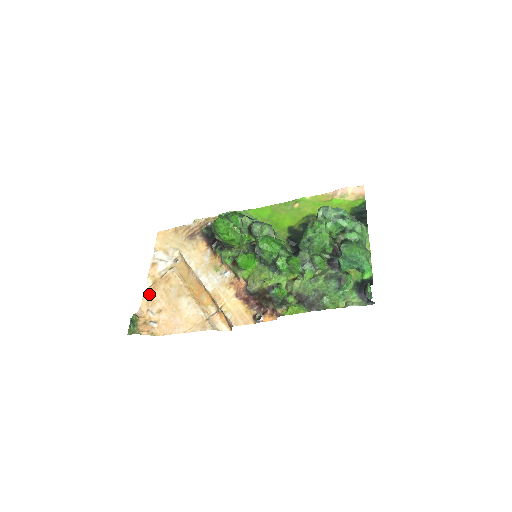
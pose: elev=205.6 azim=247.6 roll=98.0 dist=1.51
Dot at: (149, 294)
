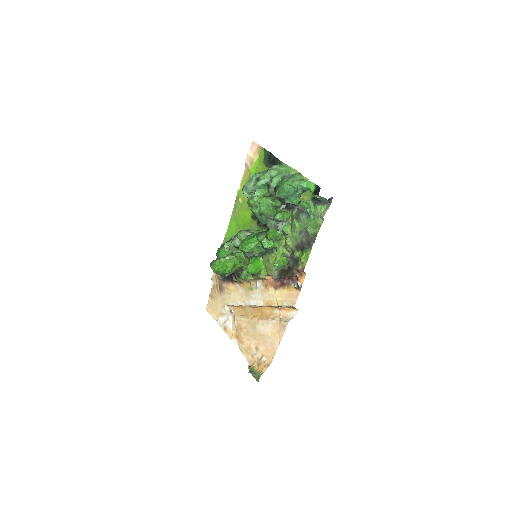
Dot at: (242, 347)
